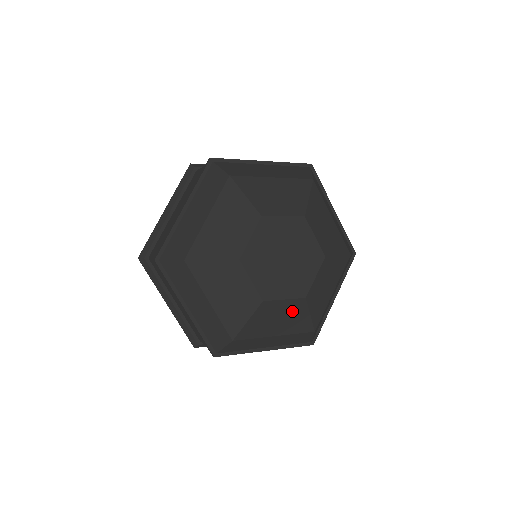
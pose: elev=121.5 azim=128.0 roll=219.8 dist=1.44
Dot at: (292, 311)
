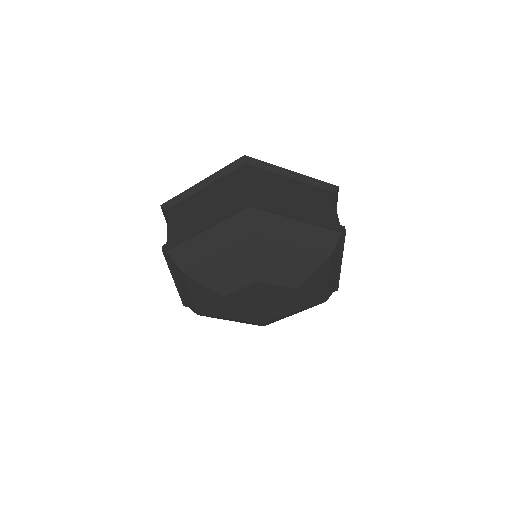
Dot at: occluded
